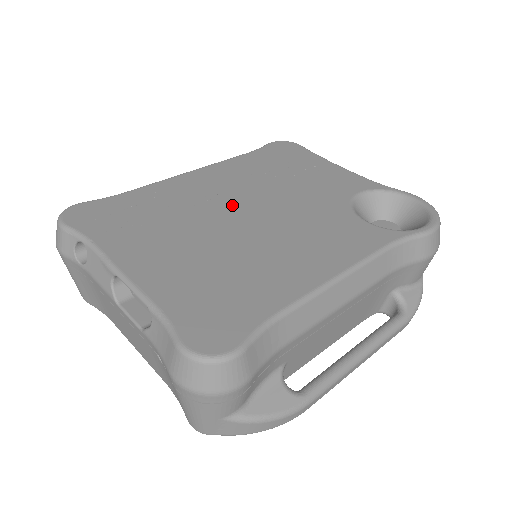
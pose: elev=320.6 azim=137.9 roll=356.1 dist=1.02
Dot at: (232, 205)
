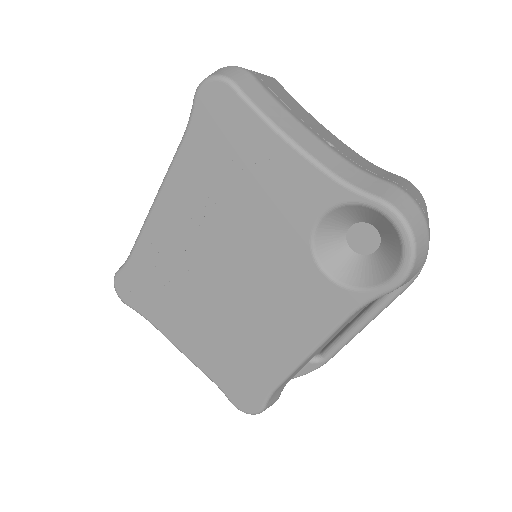
Dot at: (208, 265)
